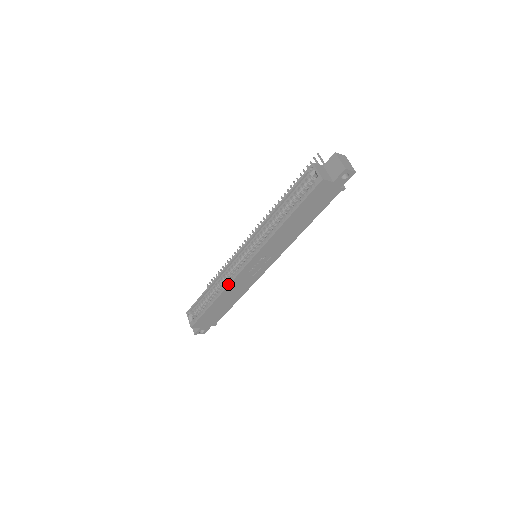
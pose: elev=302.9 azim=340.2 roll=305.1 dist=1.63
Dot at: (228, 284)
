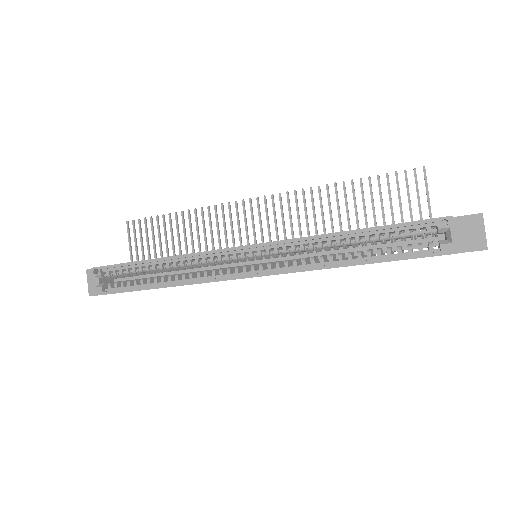
Dot at: (199, 282)
